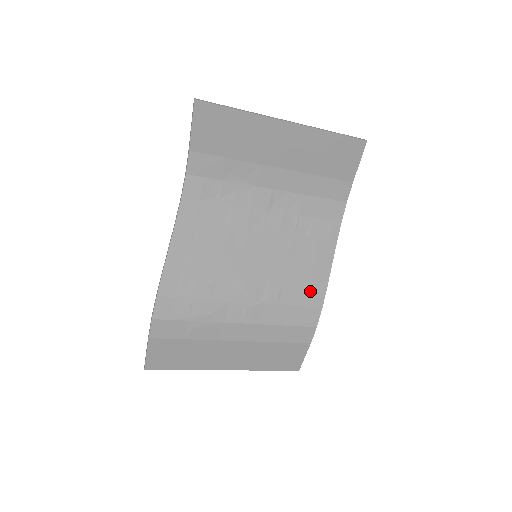
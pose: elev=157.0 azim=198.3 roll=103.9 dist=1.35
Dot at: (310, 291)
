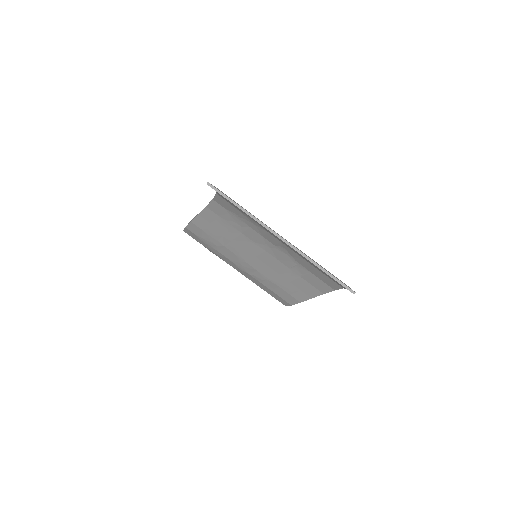
Dot at: (286, 295)
